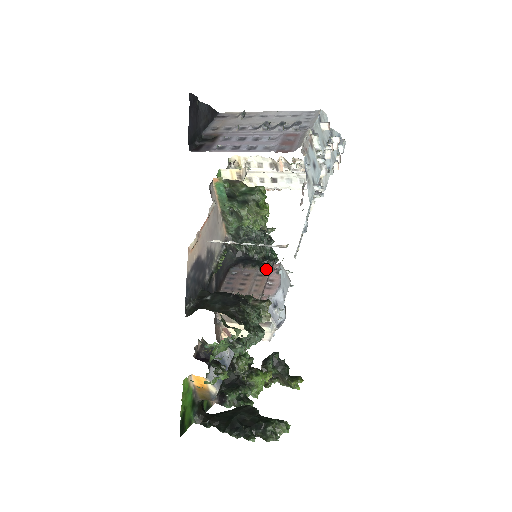
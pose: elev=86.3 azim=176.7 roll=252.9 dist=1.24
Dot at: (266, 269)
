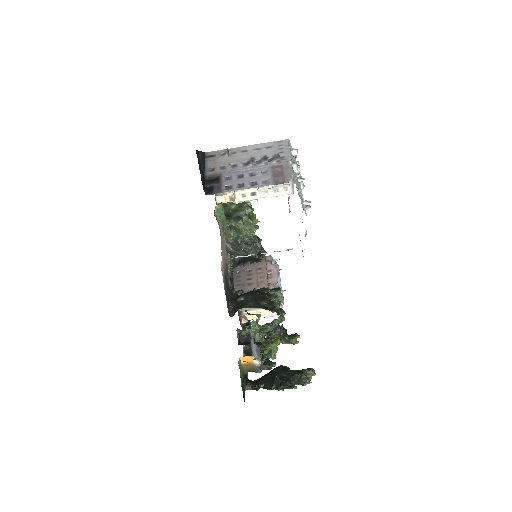
Dot at: (262, 263)
